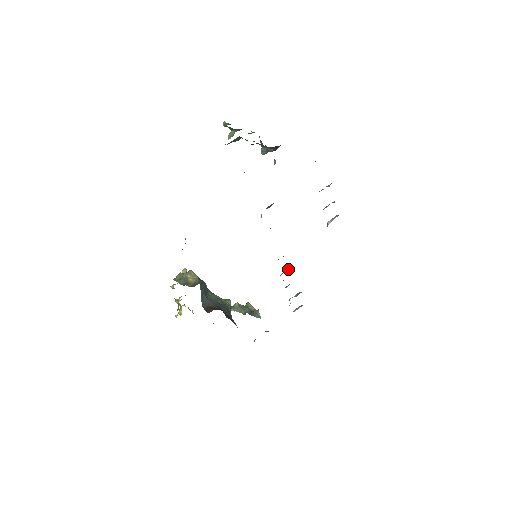
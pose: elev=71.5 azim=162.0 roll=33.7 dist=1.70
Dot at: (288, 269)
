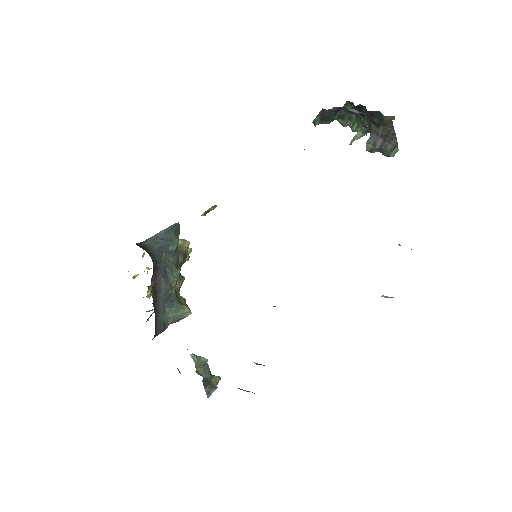
Dot at: occluded
